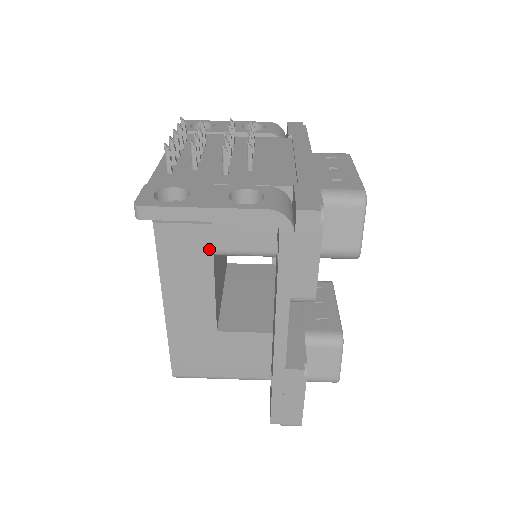
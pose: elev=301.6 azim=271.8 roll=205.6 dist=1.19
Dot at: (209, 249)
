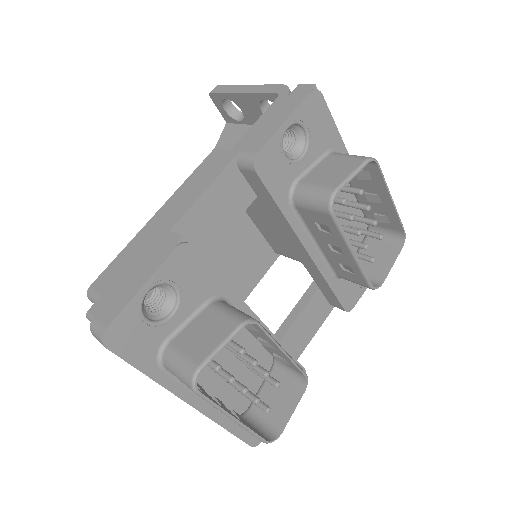
Dot at: occluded
